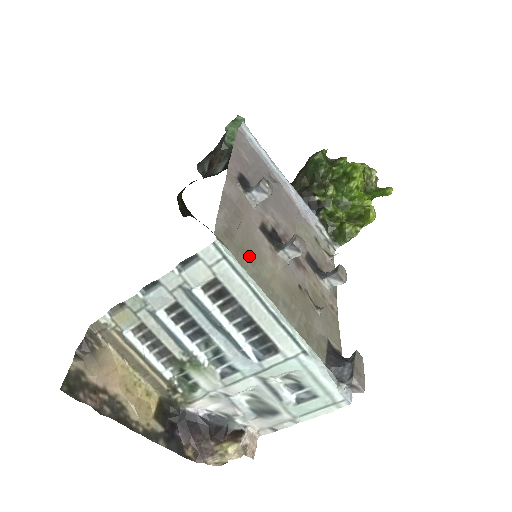
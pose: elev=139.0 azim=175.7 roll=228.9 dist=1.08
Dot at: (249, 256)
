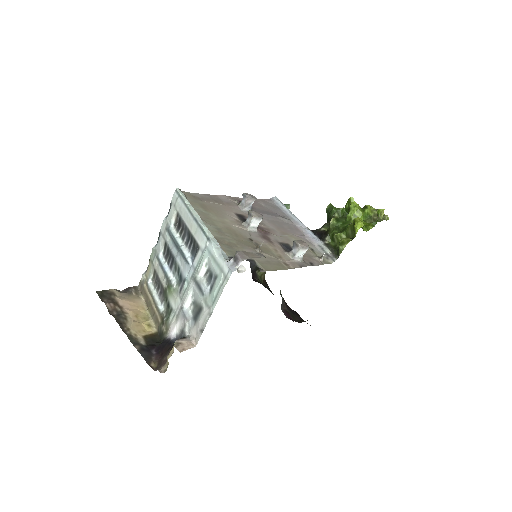
Dot at: (207, 209)
